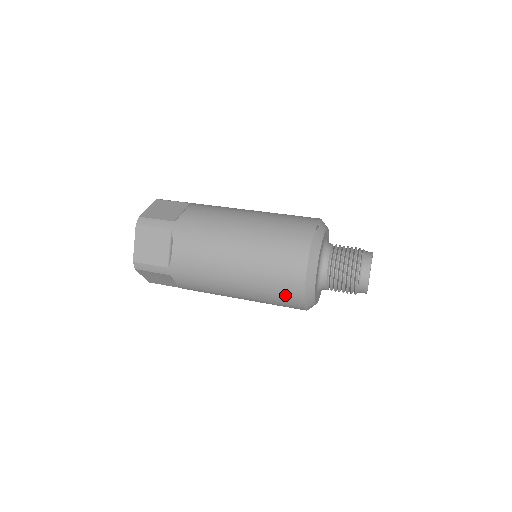
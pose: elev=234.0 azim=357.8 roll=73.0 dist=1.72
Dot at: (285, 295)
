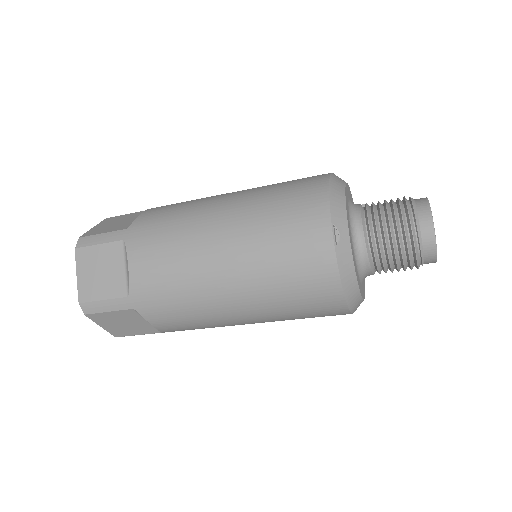
Dot at: occluded
